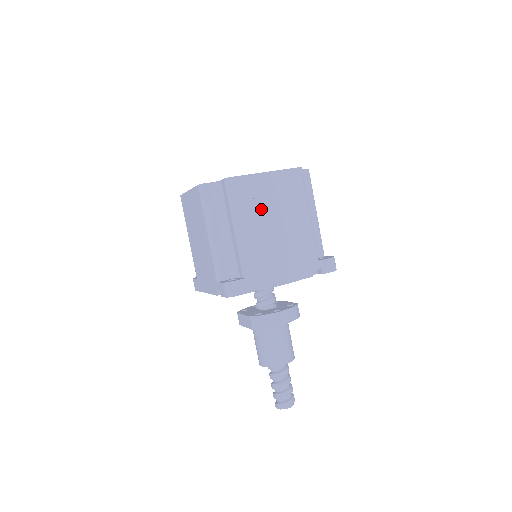
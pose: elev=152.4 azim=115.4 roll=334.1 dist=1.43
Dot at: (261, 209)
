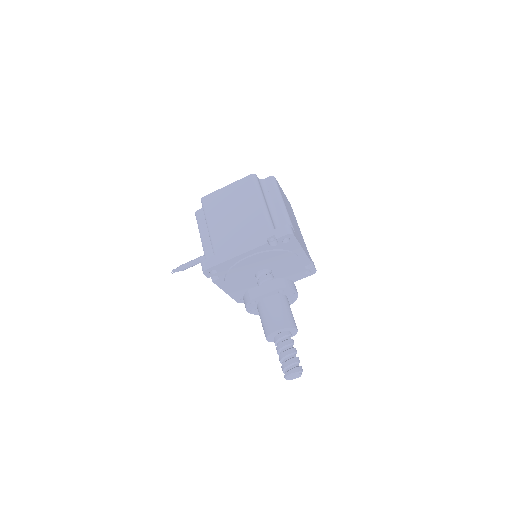
Dot at: (287, 205)
